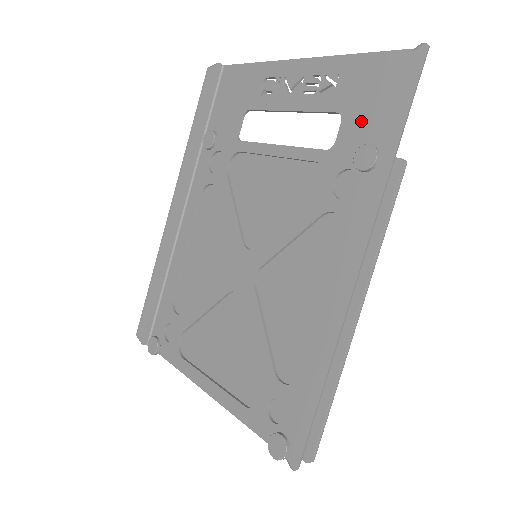
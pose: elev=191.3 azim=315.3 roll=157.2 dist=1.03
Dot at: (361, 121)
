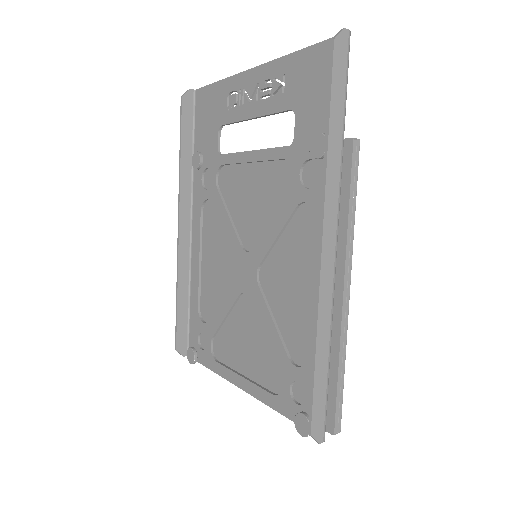
Dot at: (310, 113)
